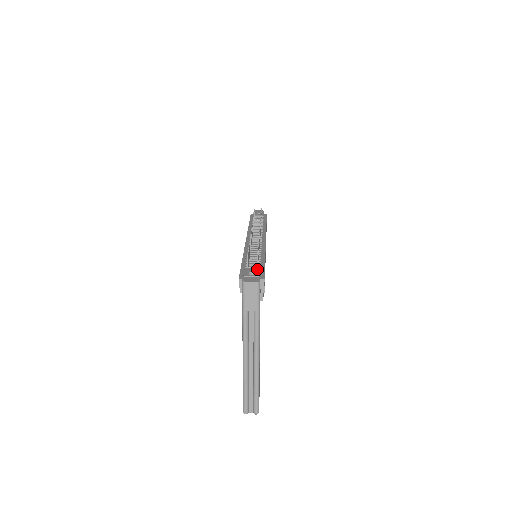
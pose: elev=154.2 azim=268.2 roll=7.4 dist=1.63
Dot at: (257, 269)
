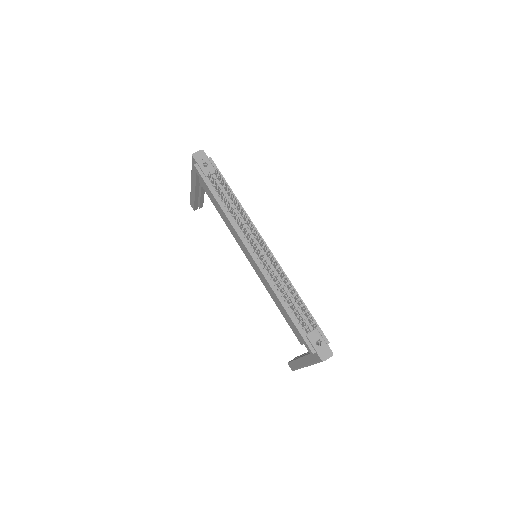
Dot at: (316, 332)
